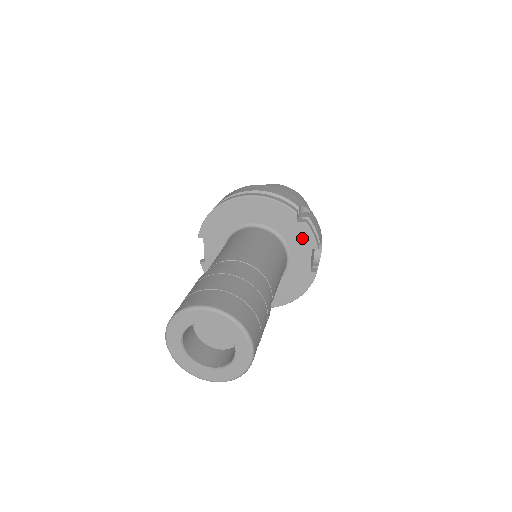
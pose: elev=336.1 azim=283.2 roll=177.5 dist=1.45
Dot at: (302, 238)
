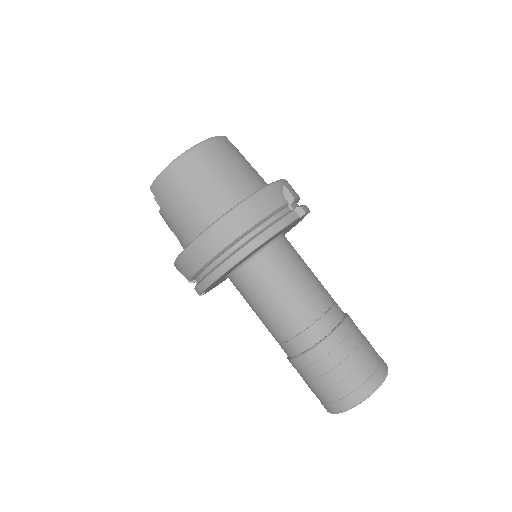
Dot at: occluded
